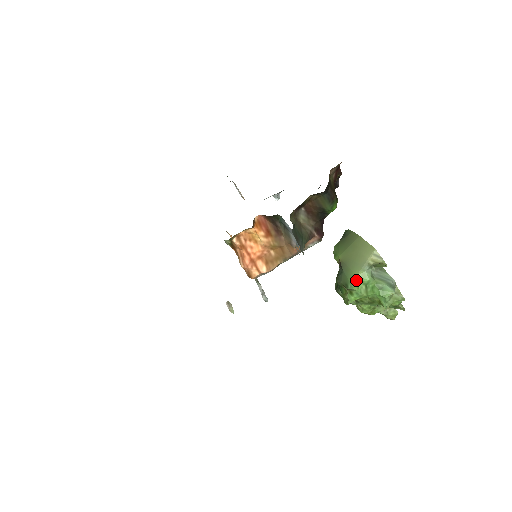
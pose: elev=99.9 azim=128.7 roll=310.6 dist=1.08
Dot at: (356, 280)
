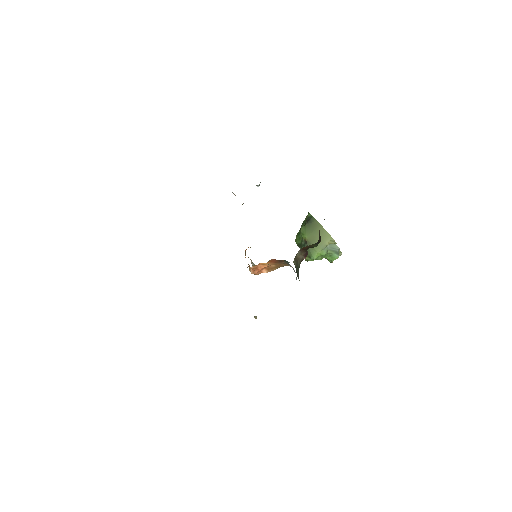
Dot at: (317, 255)
